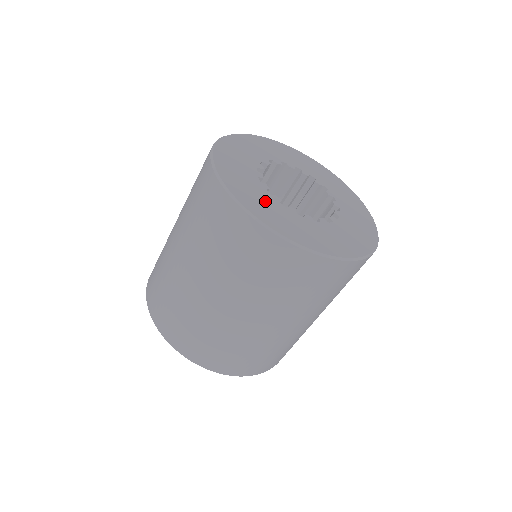
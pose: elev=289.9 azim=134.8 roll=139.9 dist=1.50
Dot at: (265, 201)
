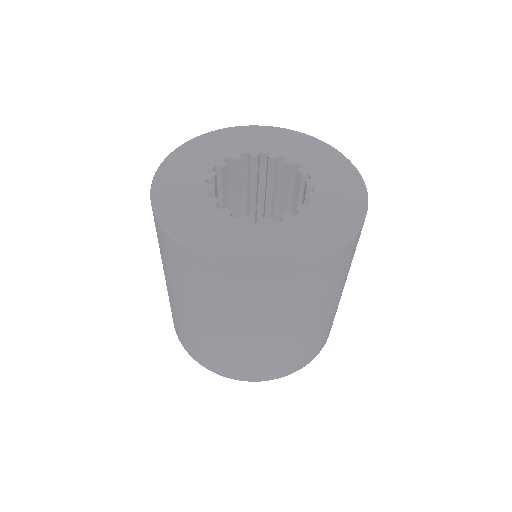
Dot at: (267, 237)
